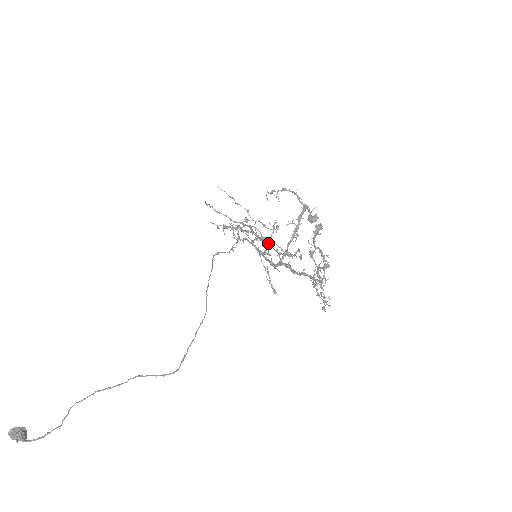
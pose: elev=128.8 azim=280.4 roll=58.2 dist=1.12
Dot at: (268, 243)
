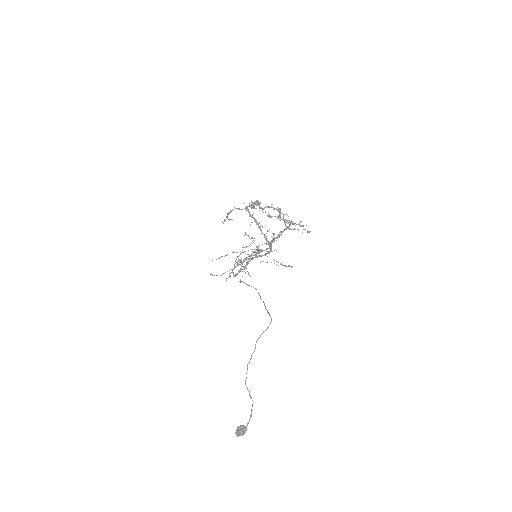
Dot at: (260, 252)
